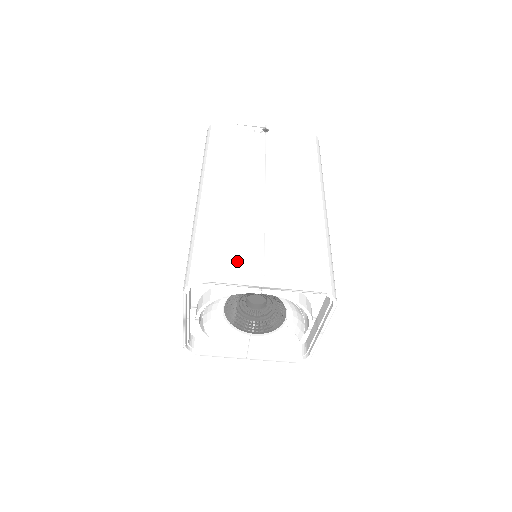
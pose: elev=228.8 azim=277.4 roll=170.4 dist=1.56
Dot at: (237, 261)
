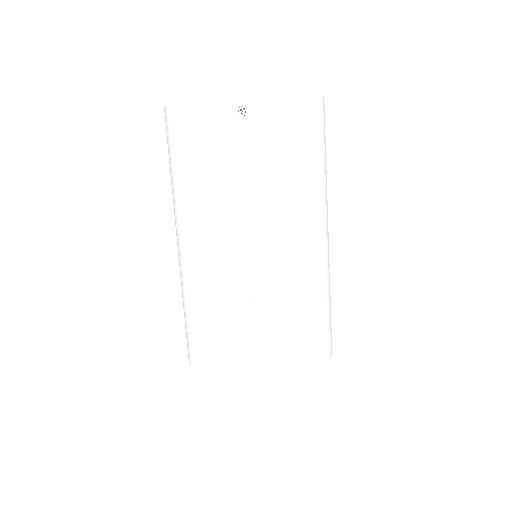
Dot at: (231, 342)
